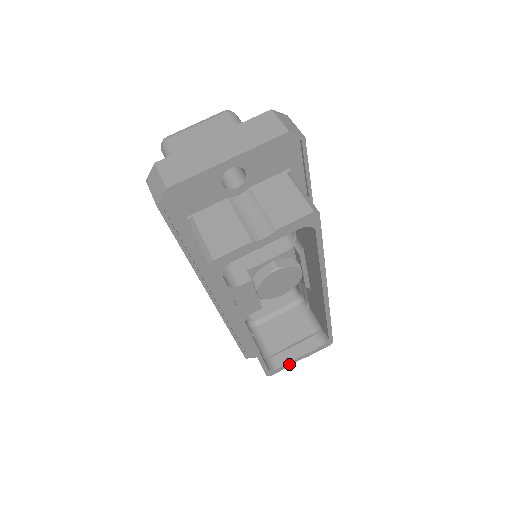
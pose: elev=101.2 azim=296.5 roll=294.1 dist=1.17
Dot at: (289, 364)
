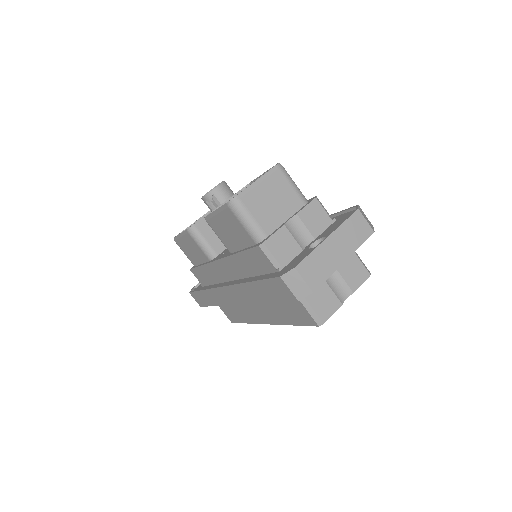
Dot at: occluded
